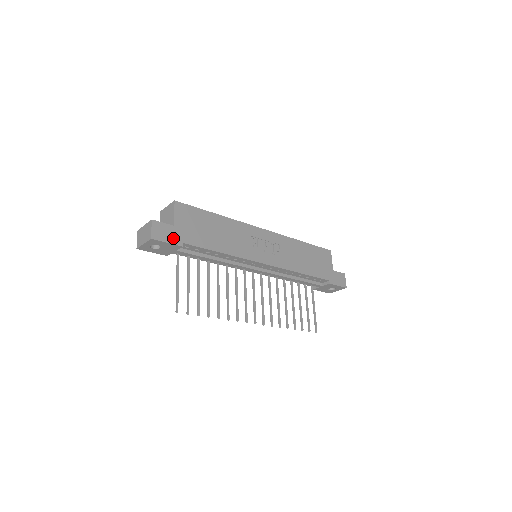
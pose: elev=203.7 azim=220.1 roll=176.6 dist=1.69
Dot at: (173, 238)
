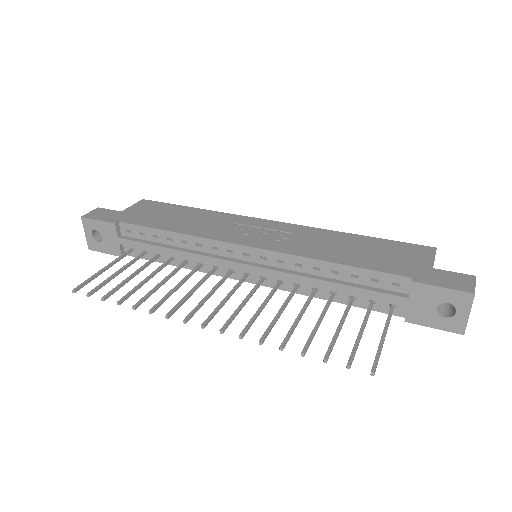
Dot at: (110, 218)
